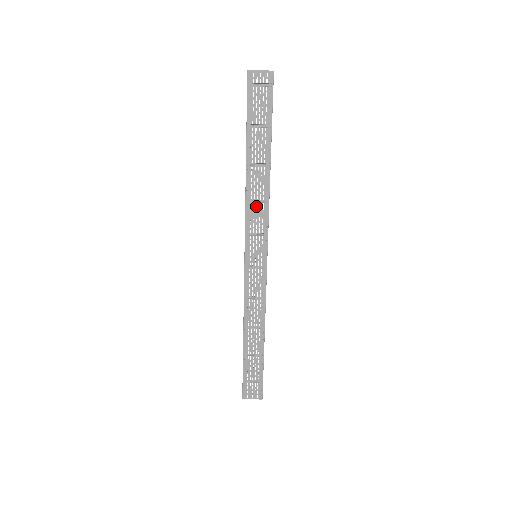
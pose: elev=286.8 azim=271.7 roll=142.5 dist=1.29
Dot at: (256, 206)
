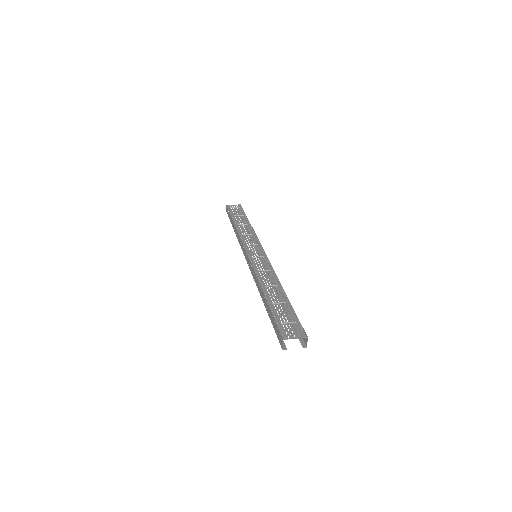
Dot at: (247, 236)
